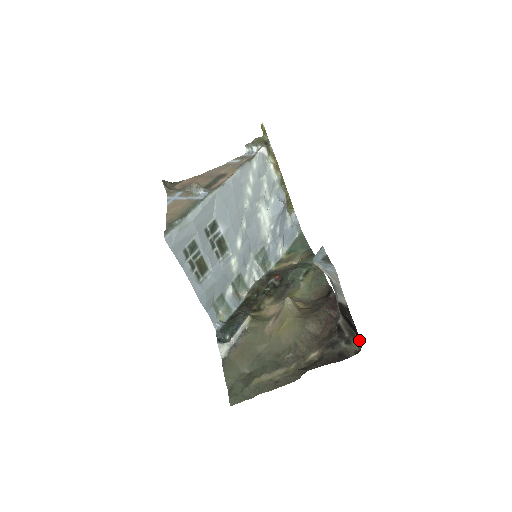
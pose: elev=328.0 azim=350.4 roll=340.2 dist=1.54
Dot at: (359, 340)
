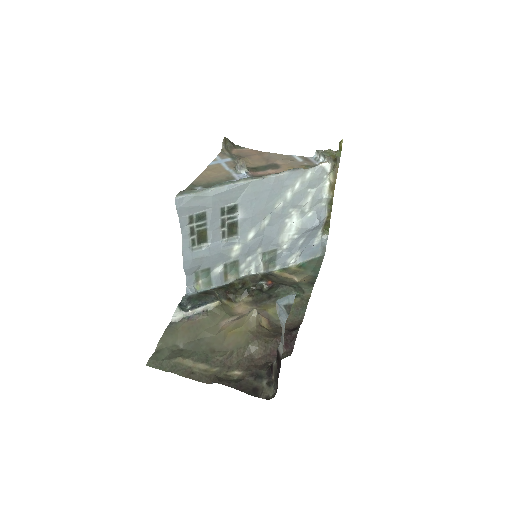
Dot at: occluded
